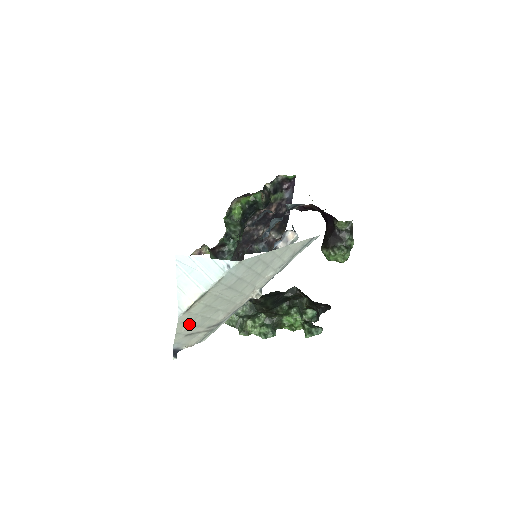
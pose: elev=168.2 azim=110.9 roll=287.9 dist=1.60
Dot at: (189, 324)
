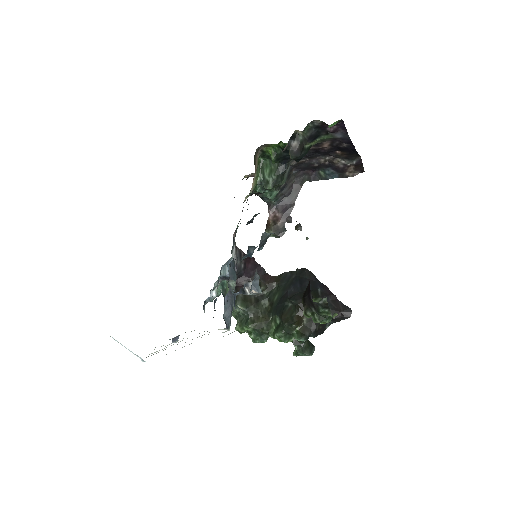
Dot at: (161, 346)
